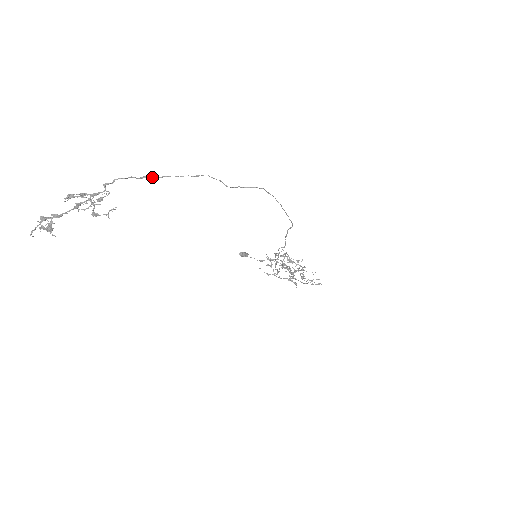
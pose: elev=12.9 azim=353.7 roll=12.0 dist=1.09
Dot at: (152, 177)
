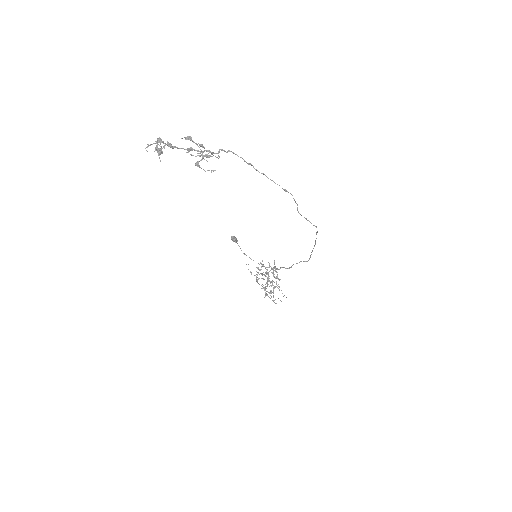
Dot at: occluded
